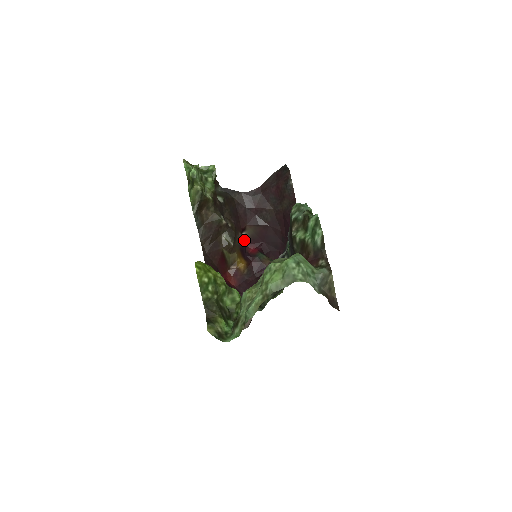
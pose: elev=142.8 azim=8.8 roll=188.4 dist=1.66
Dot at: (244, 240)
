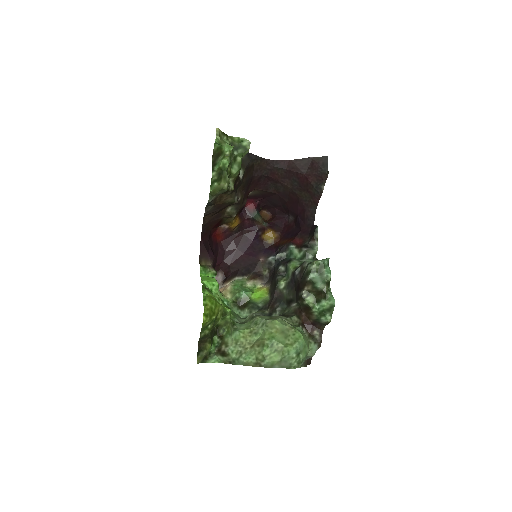
Dot at: occluded
